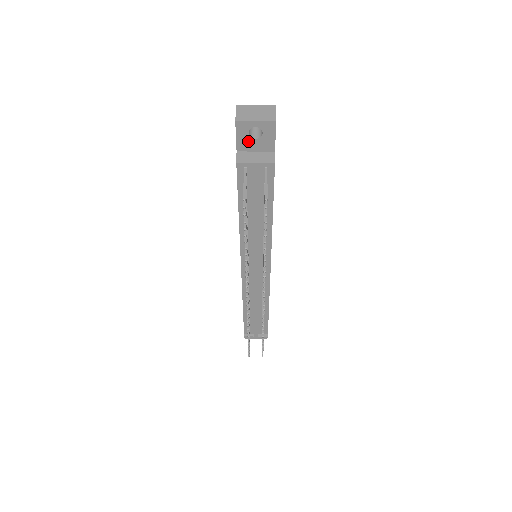
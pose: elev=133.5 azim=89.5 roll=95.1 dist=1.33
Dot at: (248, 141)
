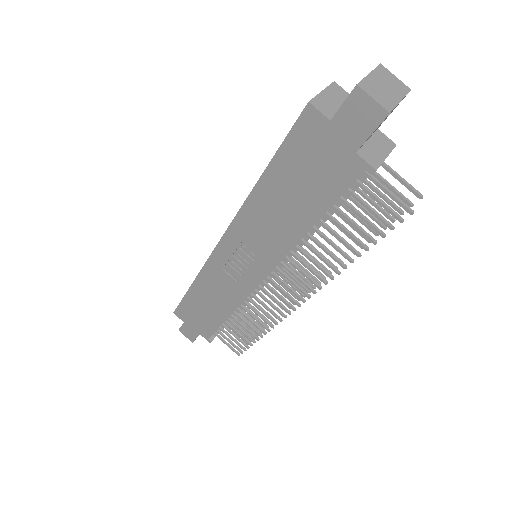
Dot at: occluded
